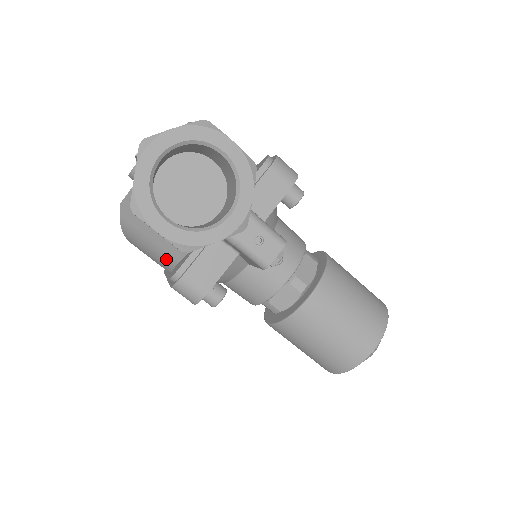
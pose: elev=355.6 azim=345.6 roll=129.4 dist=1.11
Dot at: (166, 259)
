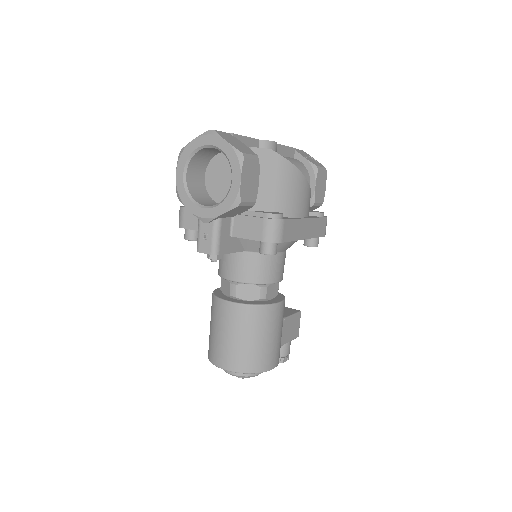
Dot at: occluded
